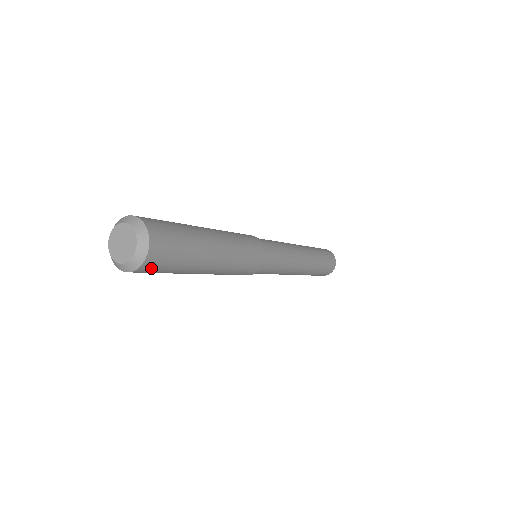
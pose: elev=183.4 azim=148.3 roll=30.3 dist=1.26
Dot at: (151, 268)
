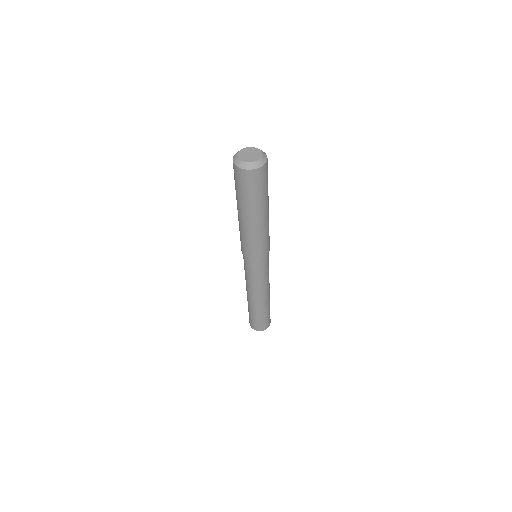
Dot at: (258, 176)
